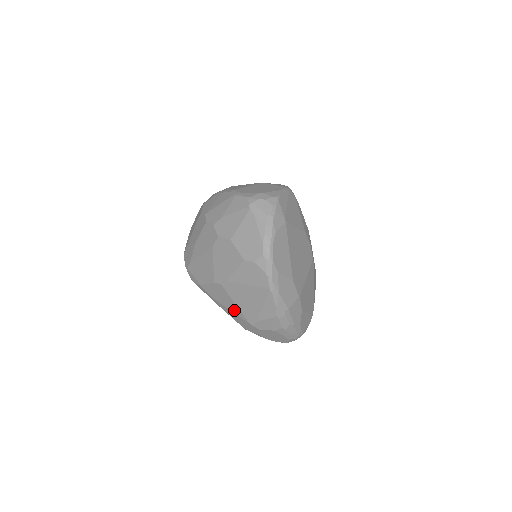
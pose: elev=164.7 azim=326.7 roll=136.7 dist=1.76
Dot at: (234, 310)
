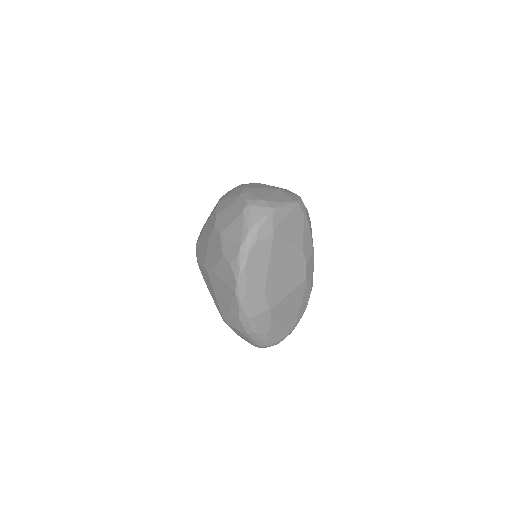
Dot at: (214, 298)
